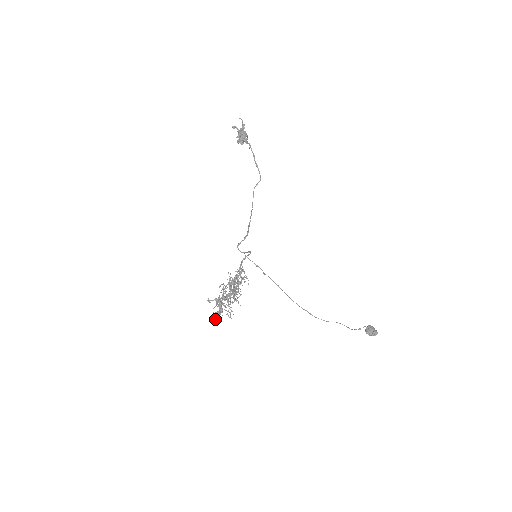
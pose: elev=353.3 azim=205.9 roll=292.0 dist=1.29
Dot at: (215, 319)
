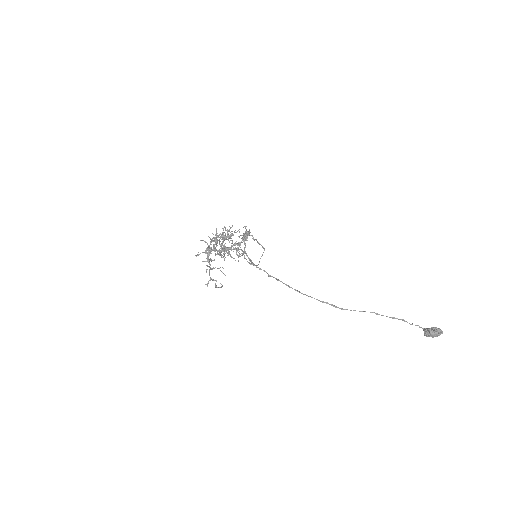
Dot at: (207, 283)
